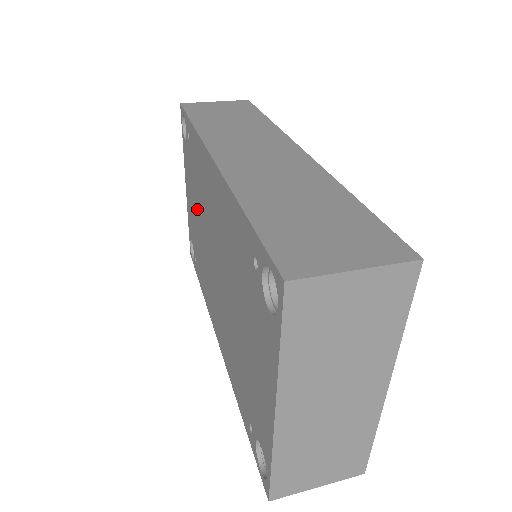
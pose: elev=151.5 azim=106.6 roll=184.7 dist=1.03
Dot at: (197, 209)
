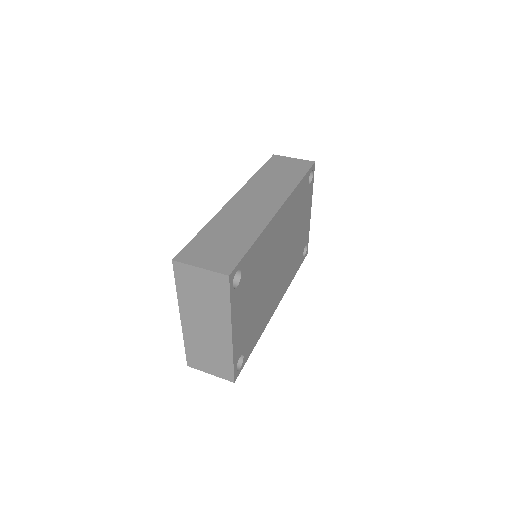
Dot at: occluded
